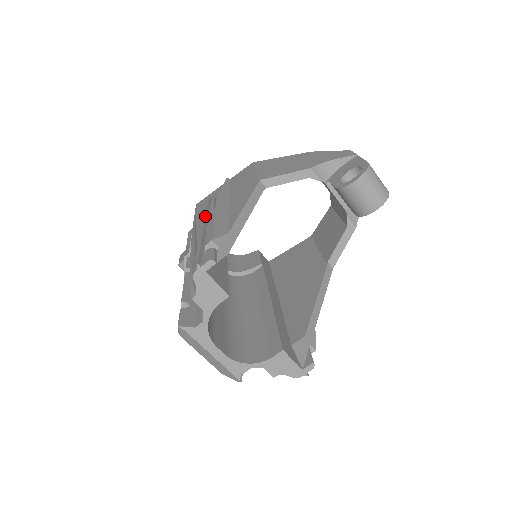
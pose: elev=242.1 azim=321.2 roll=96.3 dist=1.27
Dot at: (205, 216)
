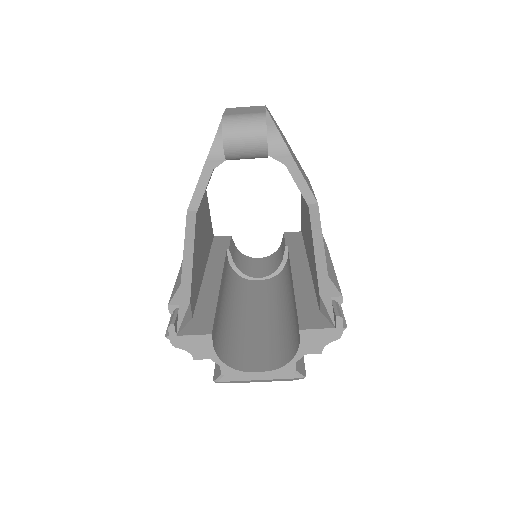
Dot at: occluded
